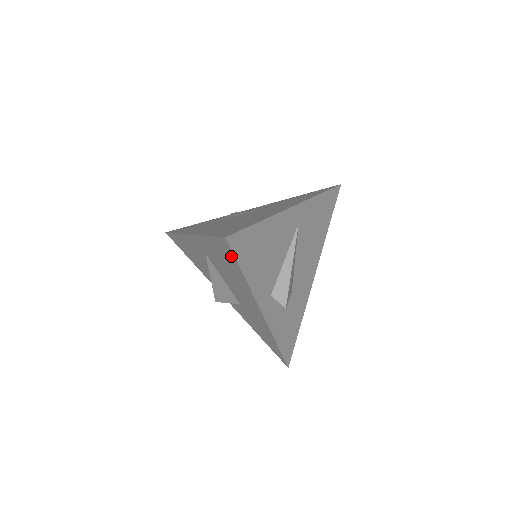
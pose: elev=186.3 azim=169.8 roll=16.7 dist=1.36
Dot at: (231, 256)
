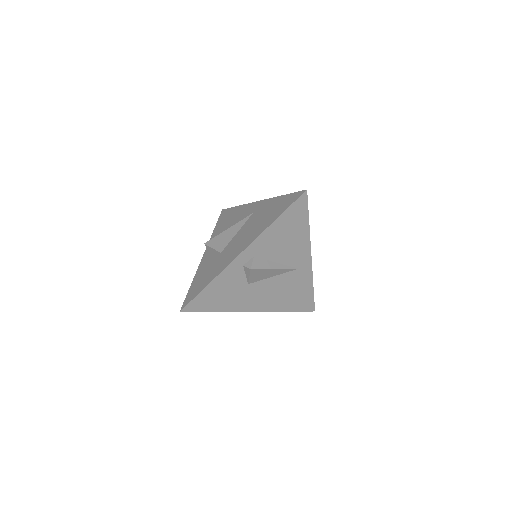
Dot at: (289, 204)
